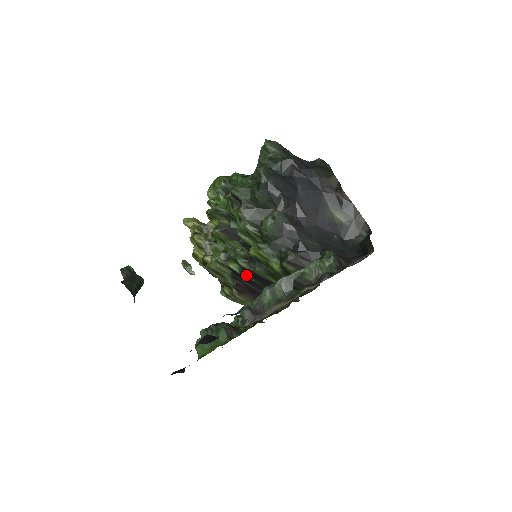
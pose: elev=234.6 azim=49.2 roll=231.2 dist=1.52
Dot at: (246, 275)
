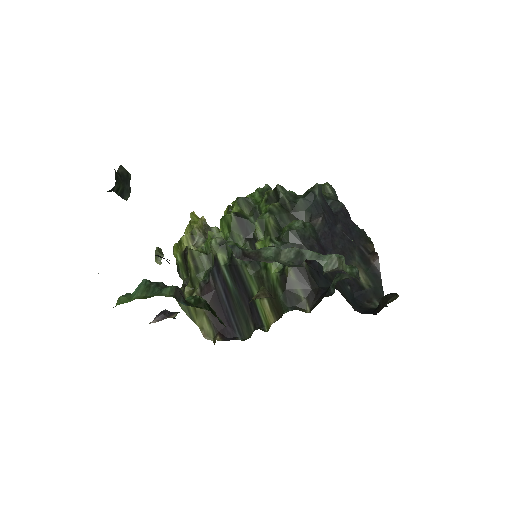
Dot at: (228, 274)
